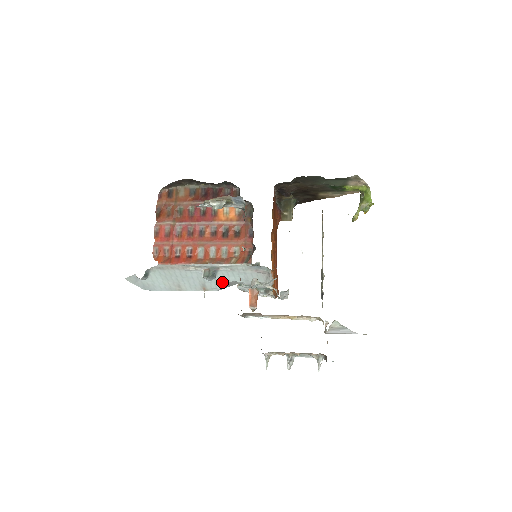
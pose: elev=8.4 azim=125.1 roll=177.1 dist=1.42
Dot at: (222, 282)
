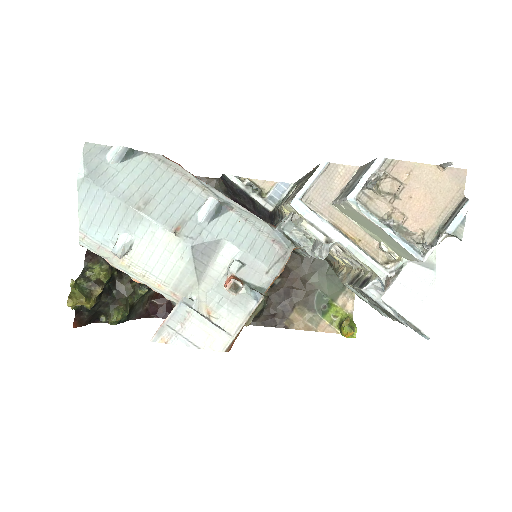
Dot at: (213, 234)
